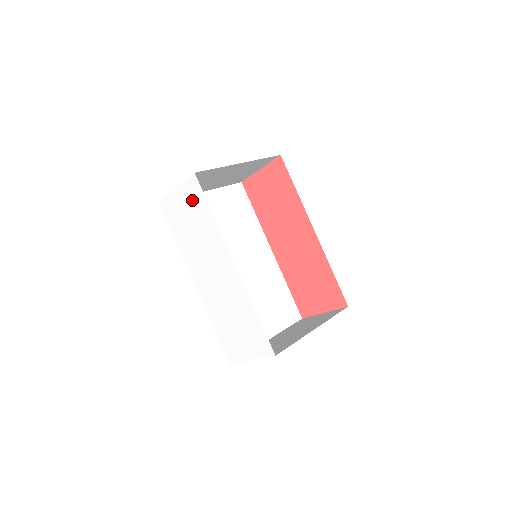
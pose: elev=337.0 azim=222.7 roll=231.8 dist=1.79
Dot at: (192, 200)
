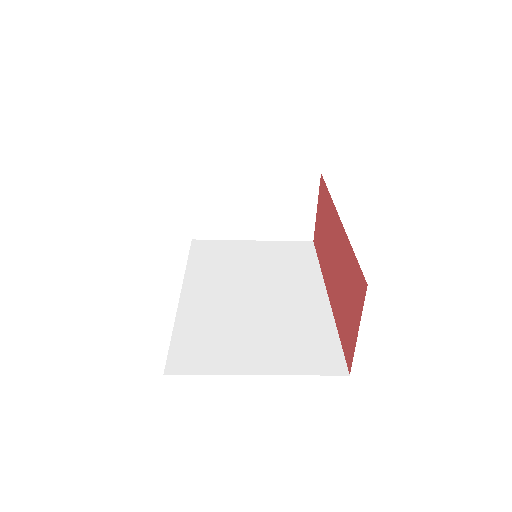
Dot at: occluded
